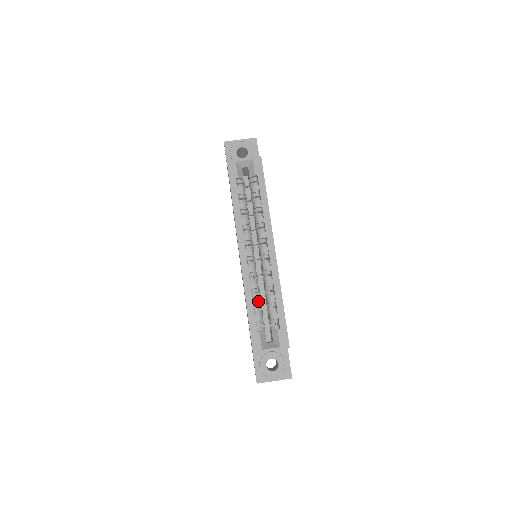
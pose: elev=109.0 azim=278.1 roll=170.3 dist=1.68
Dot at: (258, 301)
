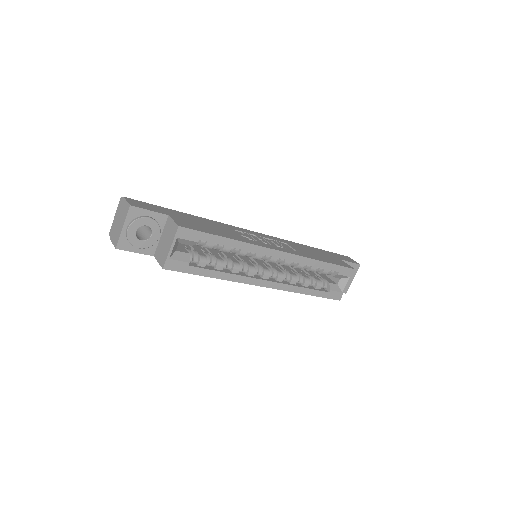
Dot at: (307, 281)
